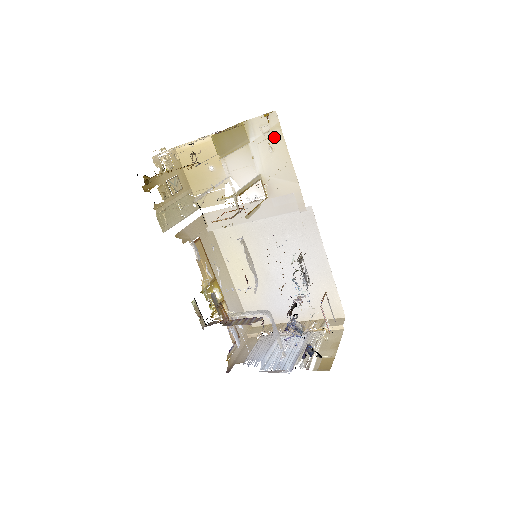
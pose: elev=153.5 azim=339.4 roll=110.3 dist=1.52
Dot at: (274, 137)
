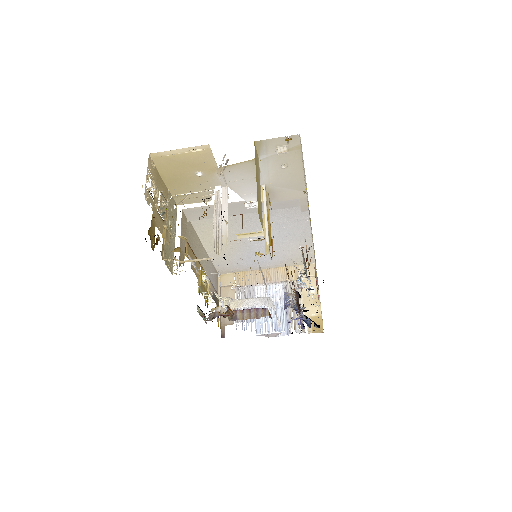
Dot at: (290, 156)
